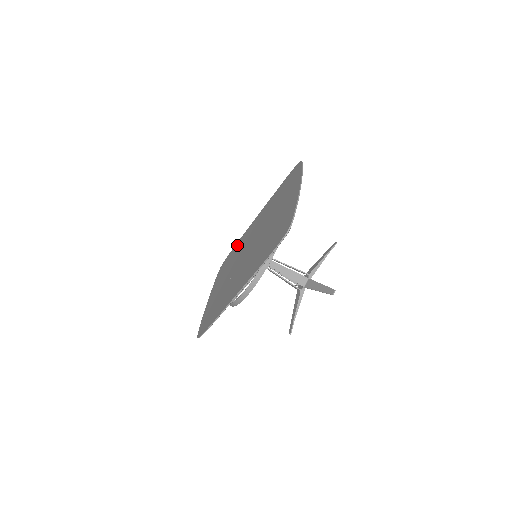
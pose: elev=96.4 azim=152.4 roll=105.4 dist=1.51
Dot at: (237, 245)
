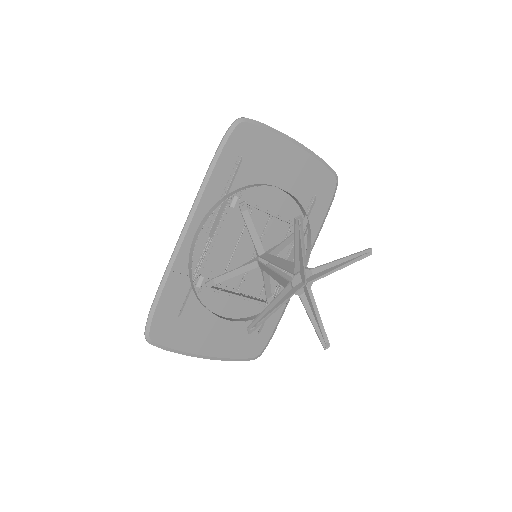
Dot at: occluded
